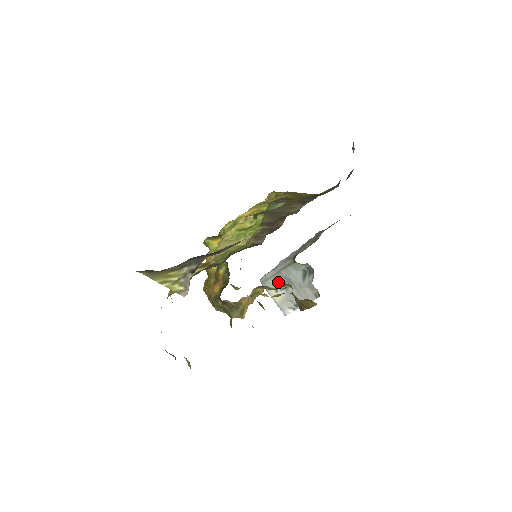
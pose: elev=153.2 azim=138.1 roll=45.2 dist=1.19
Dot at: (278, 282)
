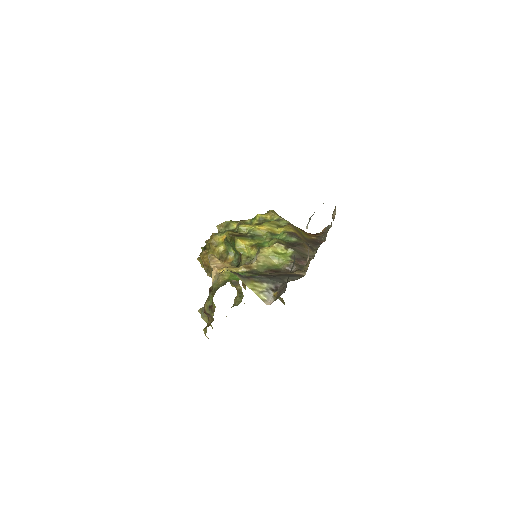
Dot at: occluded
